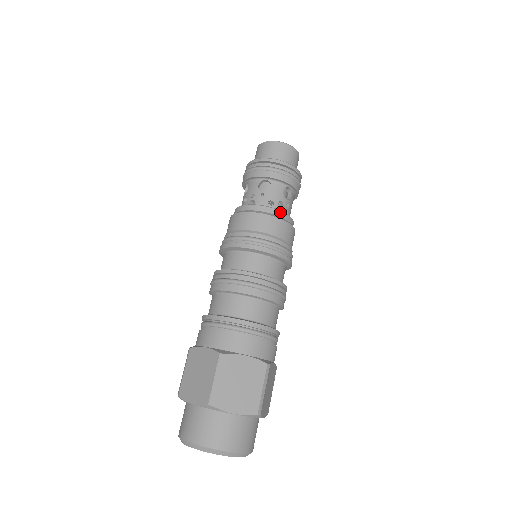
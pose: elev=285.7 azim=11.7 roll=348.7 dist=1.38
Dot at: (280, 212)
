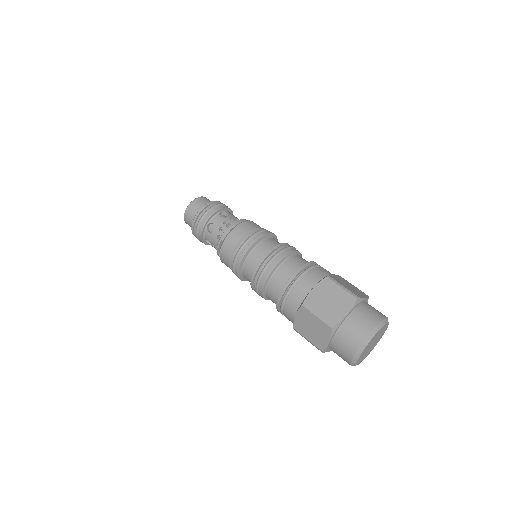
Dot at: occluded
